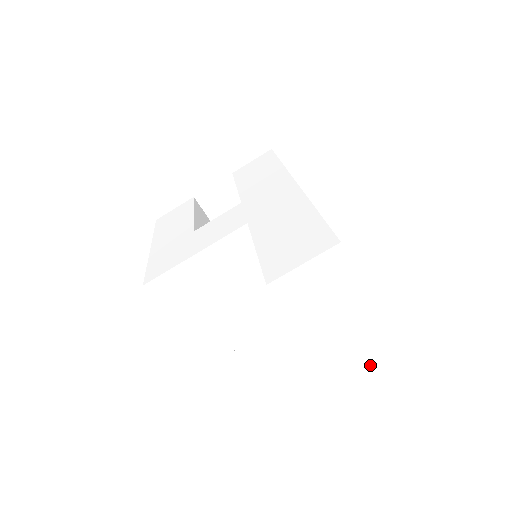
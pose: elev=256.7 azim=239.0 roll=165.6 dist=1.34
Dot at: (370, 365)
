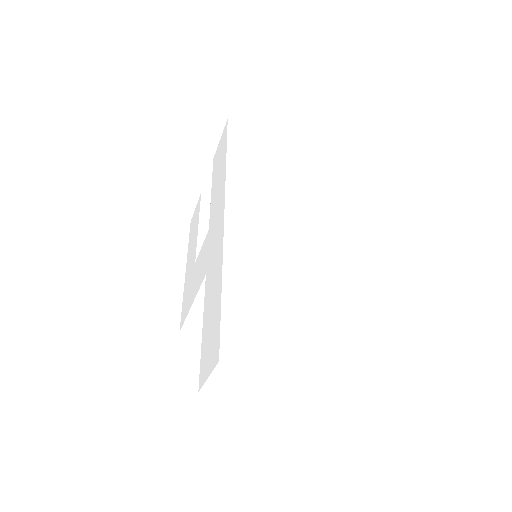
Dot at: (341, 393)
